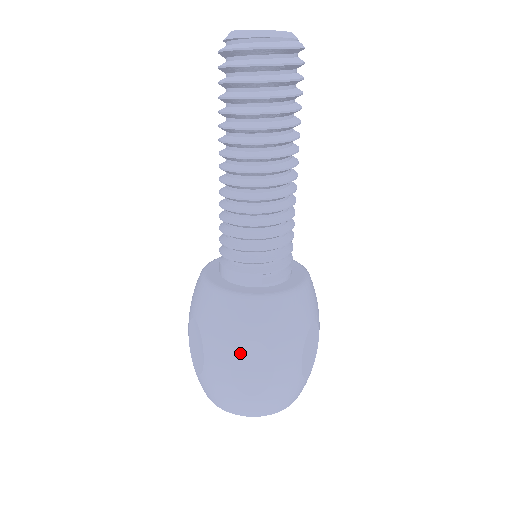
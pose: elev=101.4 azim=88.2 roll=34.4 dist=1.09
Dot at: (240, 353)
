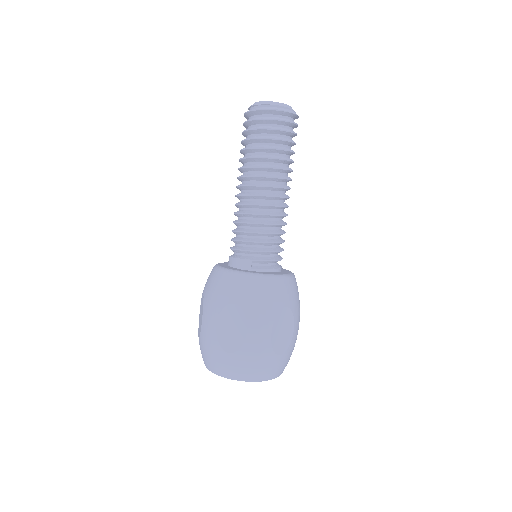
Dot at: (224, 313)
